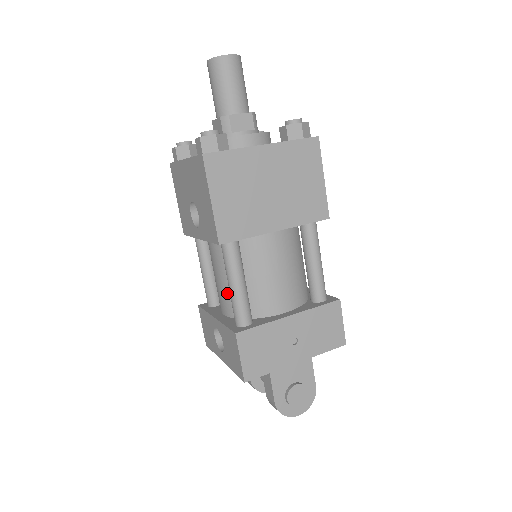
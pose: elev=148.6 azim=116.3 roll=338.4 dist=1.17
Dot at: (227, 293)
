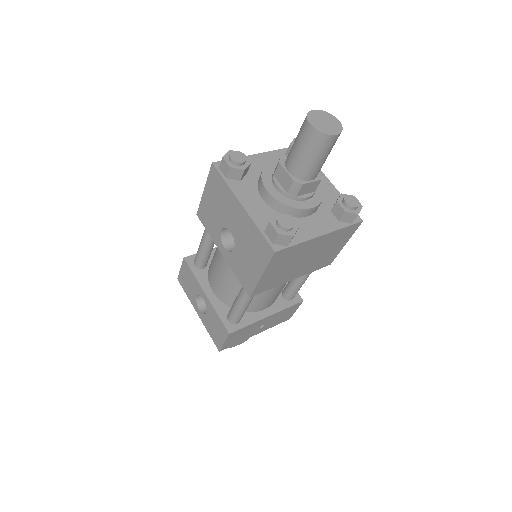
Dot at: (226, 290)
